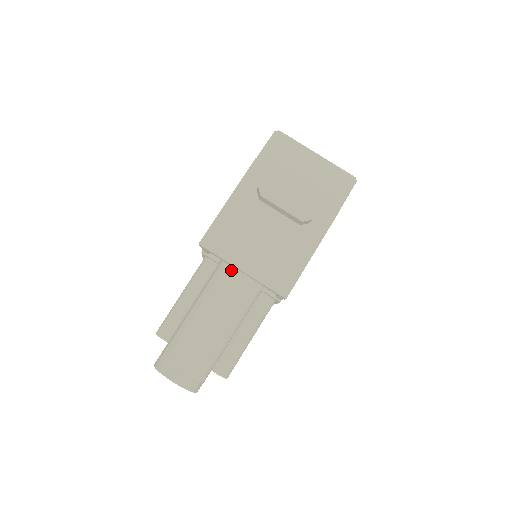
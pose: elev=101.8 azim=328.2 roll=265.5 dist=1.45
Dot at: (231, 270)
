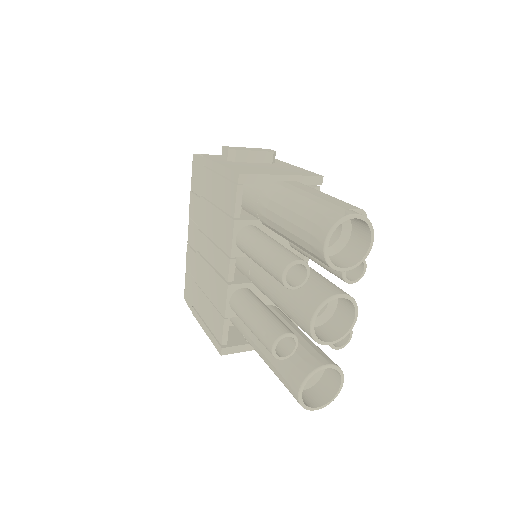
Dot at: (275, 183)
